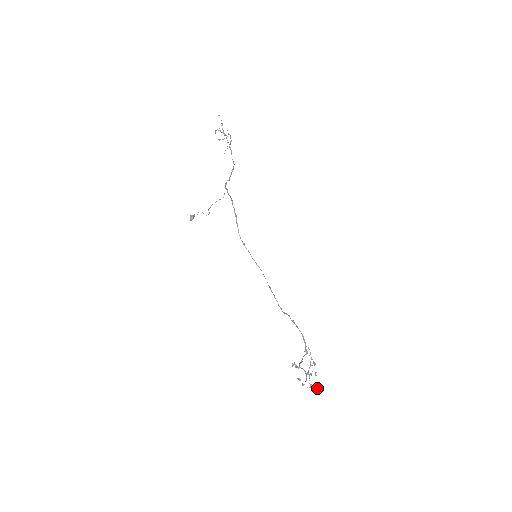
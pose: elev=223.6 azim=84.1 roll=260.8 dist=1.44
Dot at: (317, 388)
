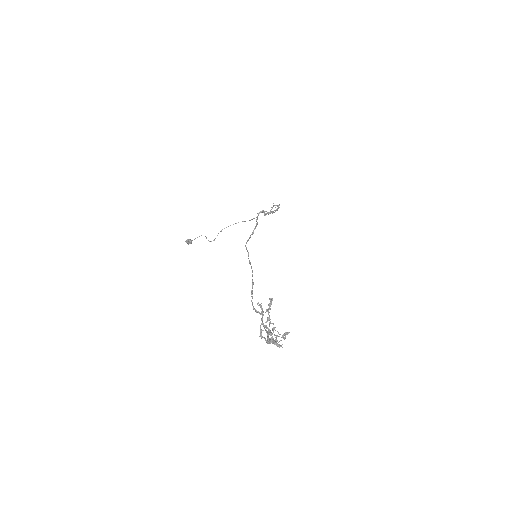
Dot at: (282, 344)
